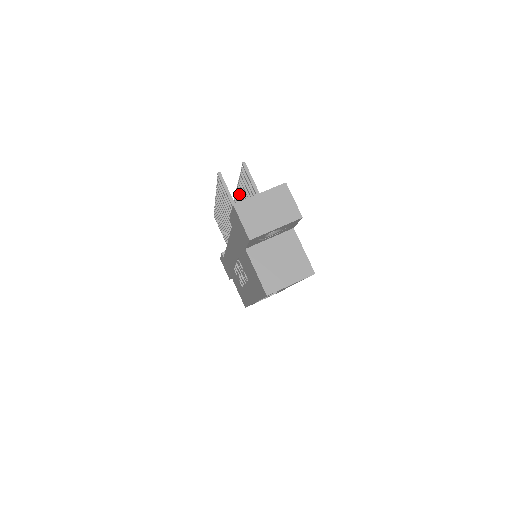
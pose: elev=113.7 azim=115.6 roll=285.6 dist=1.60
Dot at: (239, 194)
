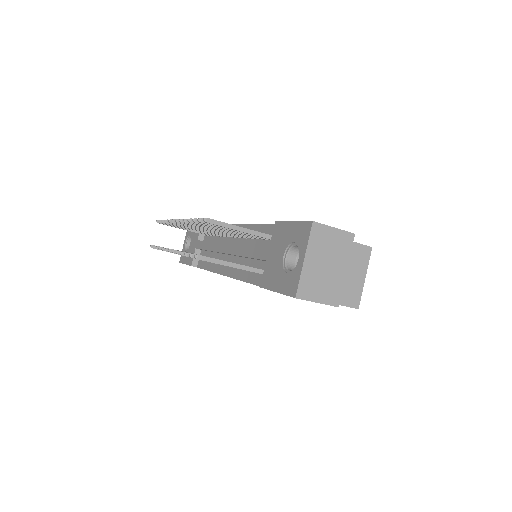
Dot at: (185, 224)
